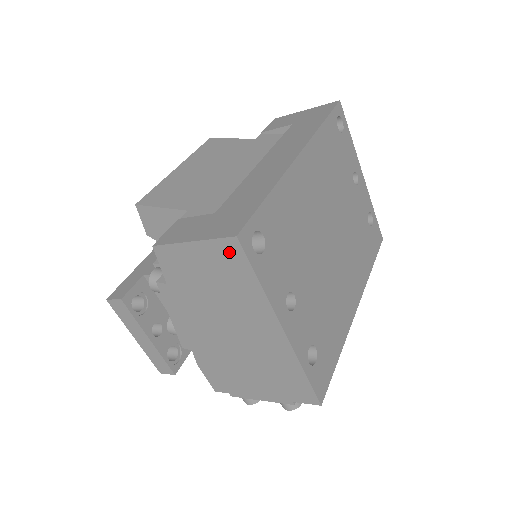
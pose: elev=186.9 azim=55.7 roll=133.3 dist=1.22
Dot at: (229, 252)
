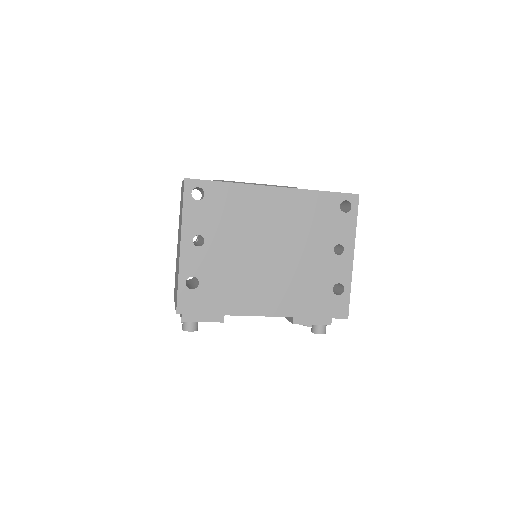
Dot at: (183, 188)
